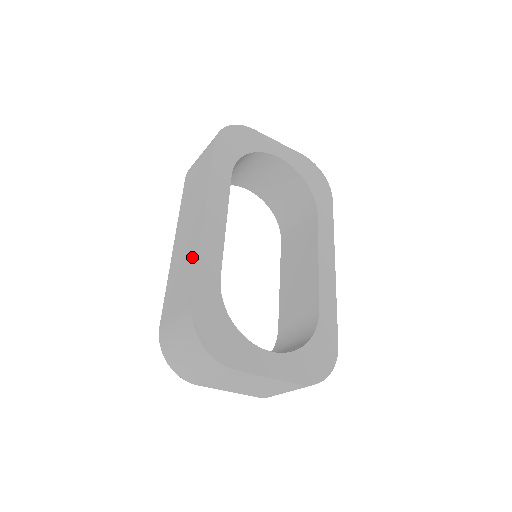
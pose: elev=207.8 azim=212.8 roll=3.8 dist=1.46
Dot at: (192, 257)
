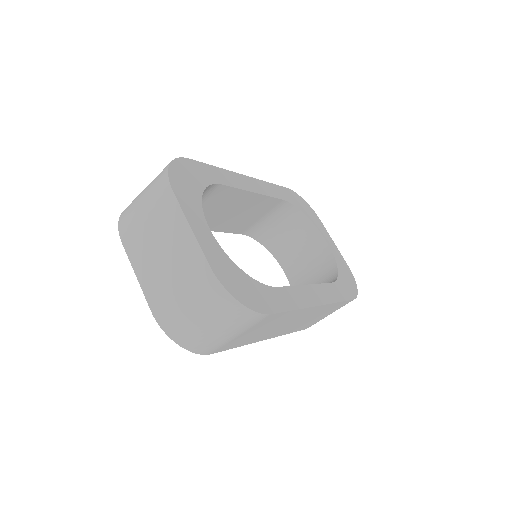
Dot at: occluded
